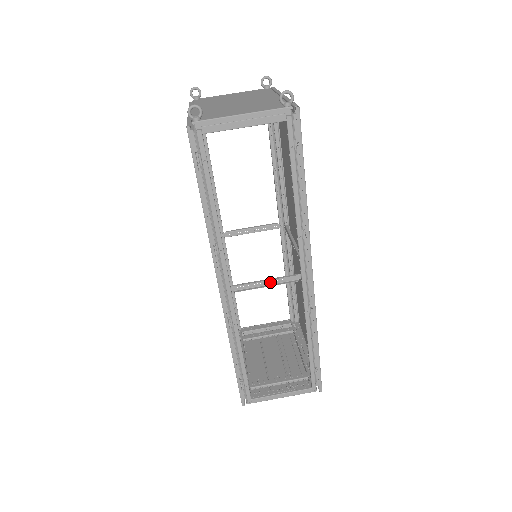
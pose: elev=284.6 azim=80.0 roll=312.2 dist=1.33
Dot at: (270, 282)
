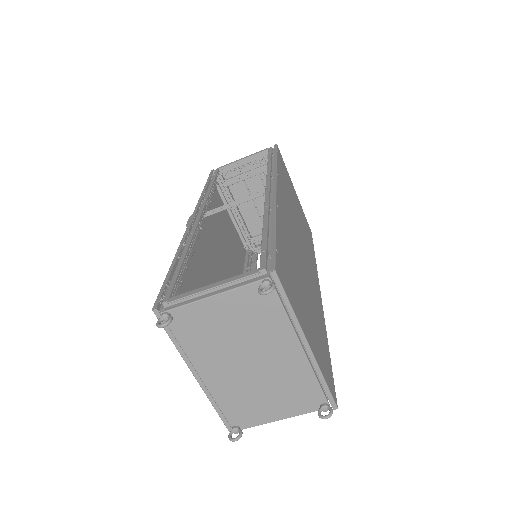
Dot at: occluded
